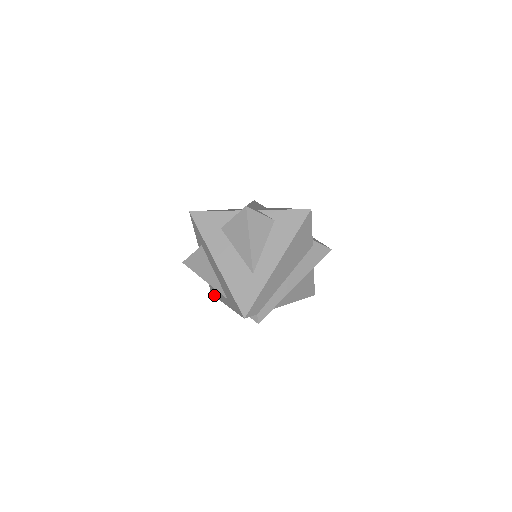
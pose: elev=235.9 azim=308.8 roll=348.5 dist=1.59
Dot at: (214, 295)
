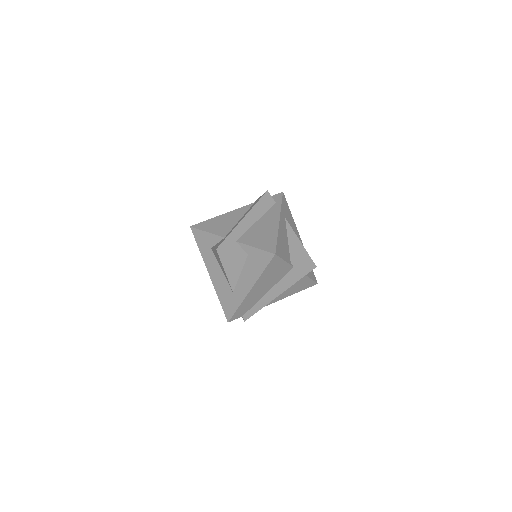
Dot at: occluded
